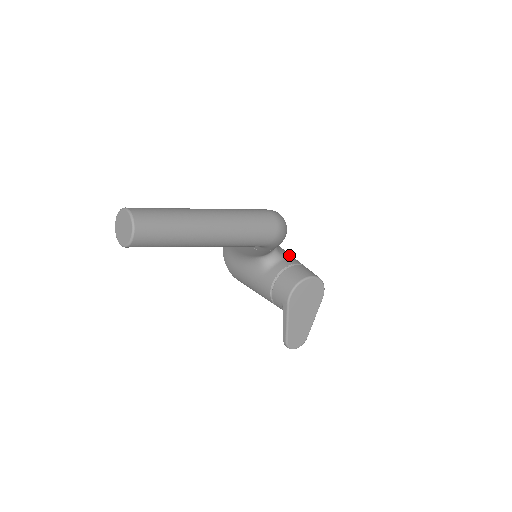
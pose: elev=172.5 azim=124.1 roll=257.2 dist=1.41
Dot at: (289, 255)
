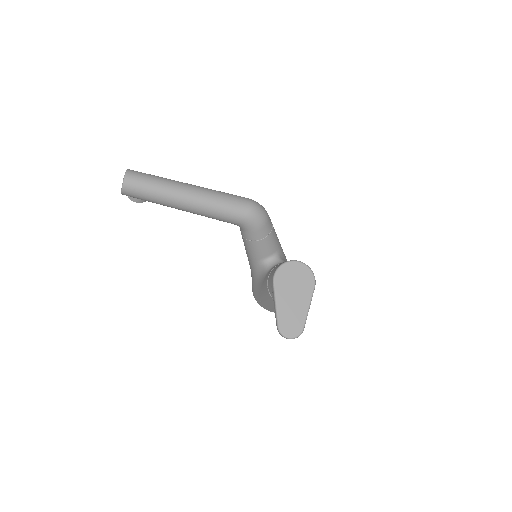
Dot at: occluded
